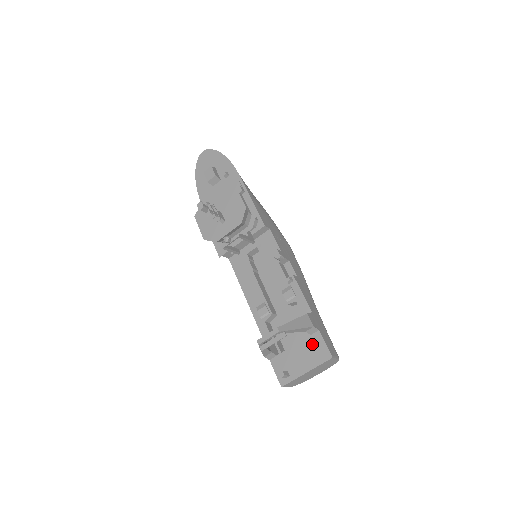
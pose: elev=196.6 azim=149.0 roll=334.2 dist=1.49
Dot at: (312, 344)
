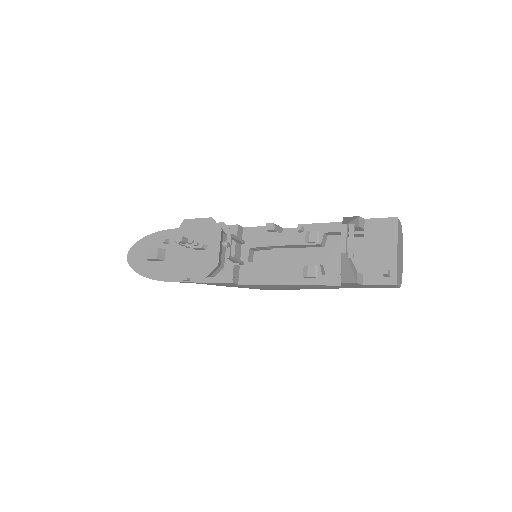
Dot at: (373, 232)
